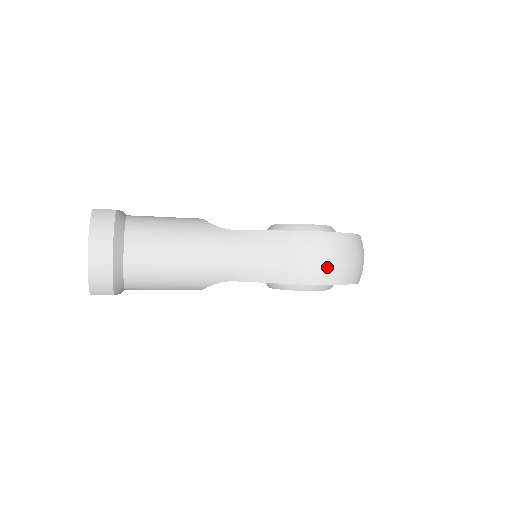
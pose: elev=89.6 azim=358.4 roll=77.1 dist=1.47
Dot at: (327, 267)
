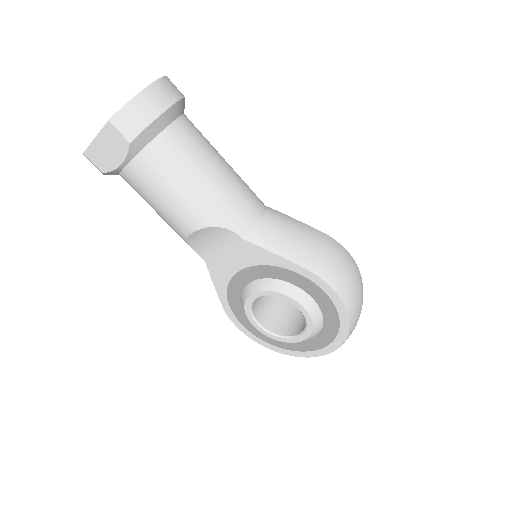
Dot at: (347, 279)
